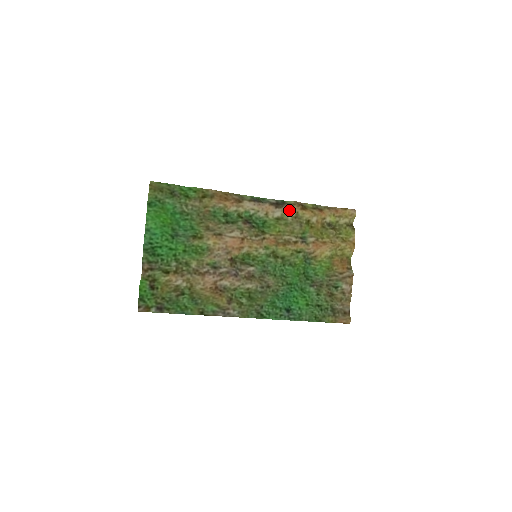
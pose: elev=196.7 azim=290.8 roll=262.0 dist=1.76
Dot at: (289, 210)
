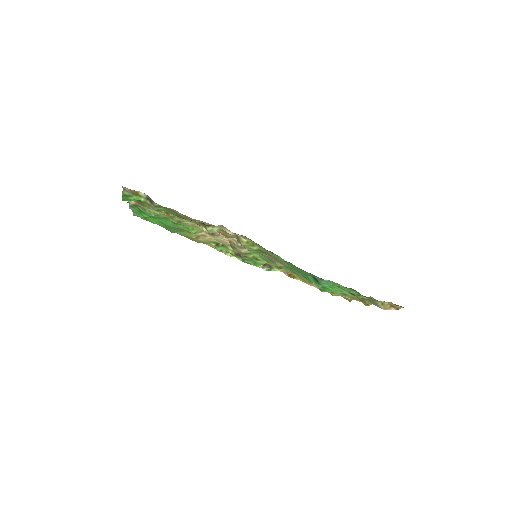
Dot at: occluded
